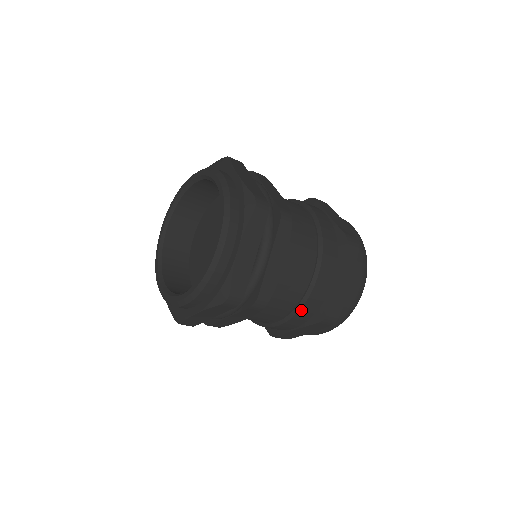
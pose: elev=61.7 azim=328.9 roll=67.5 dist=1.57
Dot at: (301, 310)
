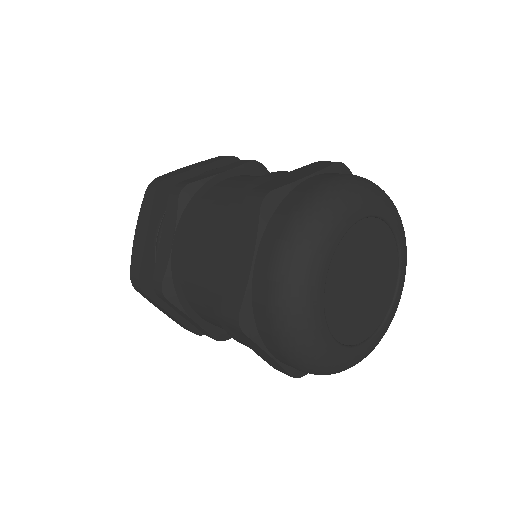
Dot at: (230, 207)
